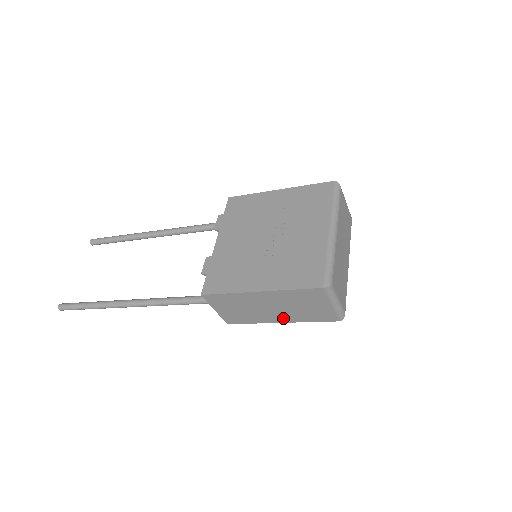
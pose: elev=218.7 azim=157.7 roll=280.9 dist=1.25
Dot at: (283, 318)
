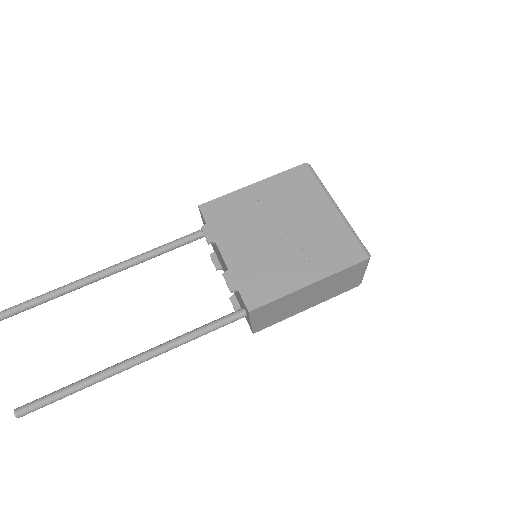
Dot at: (313, 303)
